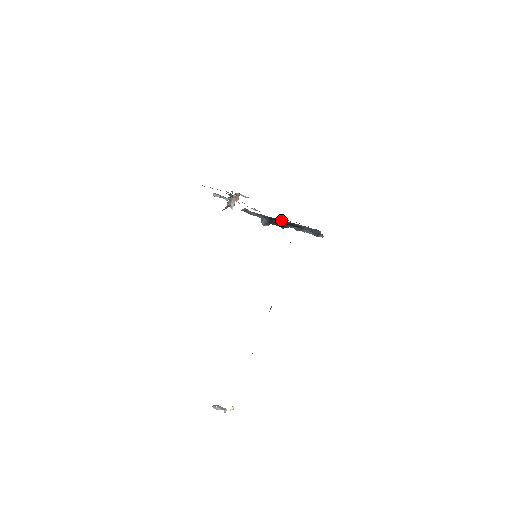
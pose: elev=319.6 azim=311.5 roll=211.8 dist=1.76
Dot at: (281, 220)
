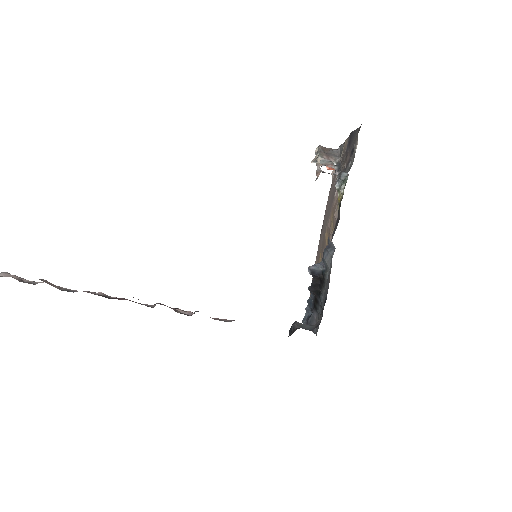
Dot at: (323, 294)
